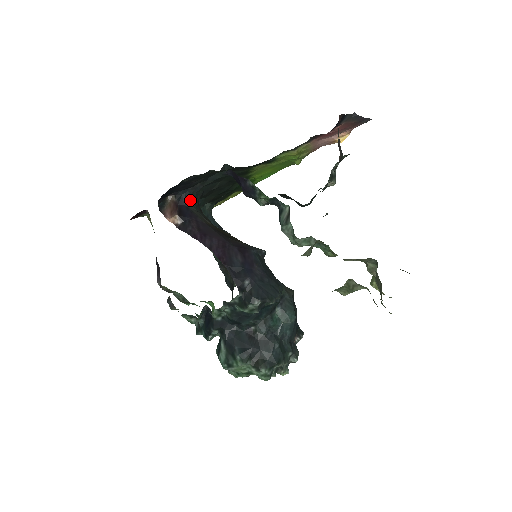
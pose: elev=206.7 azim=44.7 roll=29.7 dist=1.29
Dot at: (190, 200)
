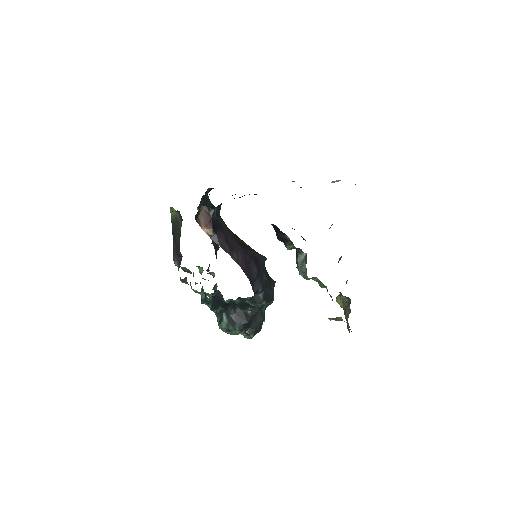
Dot at: (219, 212)
